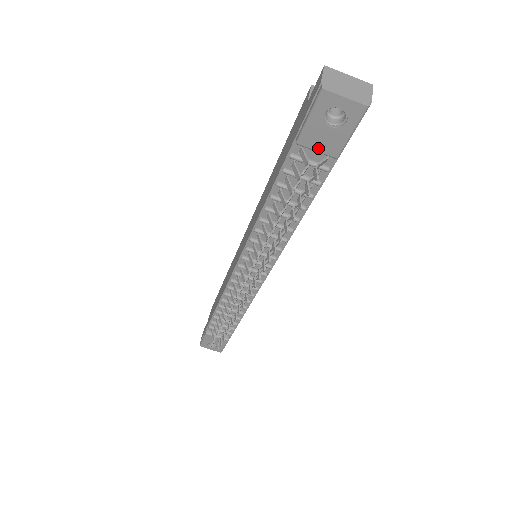
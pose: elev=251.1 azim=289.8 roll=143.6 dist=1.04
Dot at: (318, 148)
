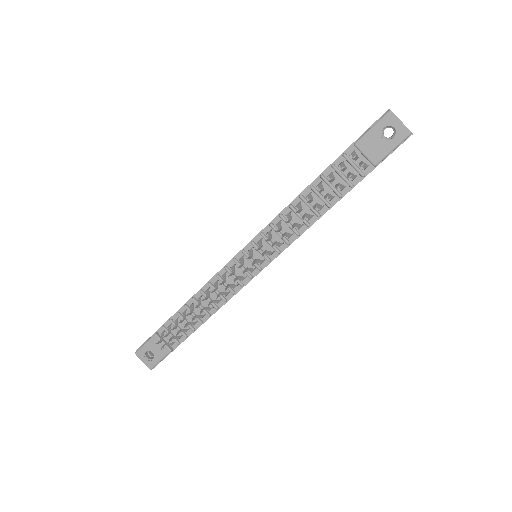
Dot at: (367, 153)
